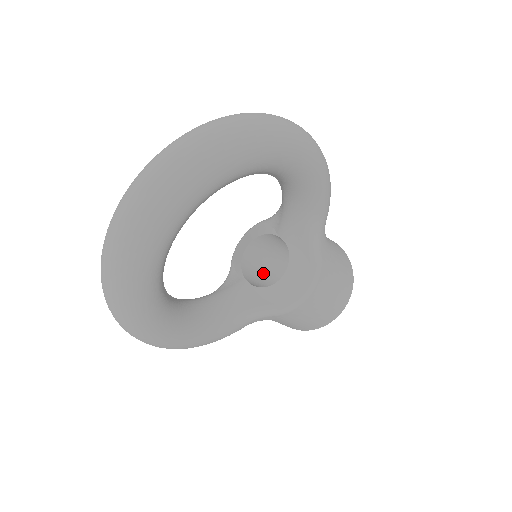
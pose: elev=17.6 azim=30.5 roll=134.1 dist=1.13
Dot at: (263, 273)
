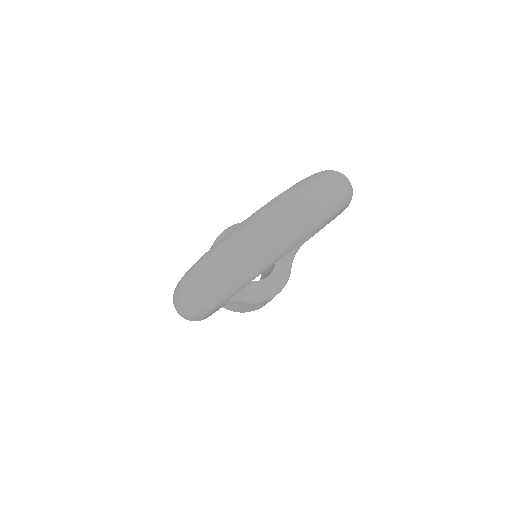
Dot at: occluded
